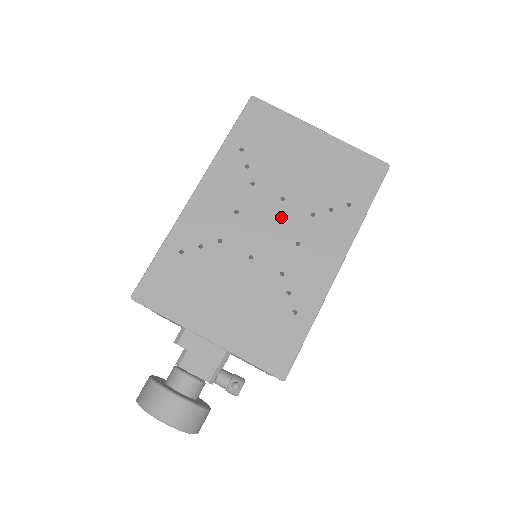
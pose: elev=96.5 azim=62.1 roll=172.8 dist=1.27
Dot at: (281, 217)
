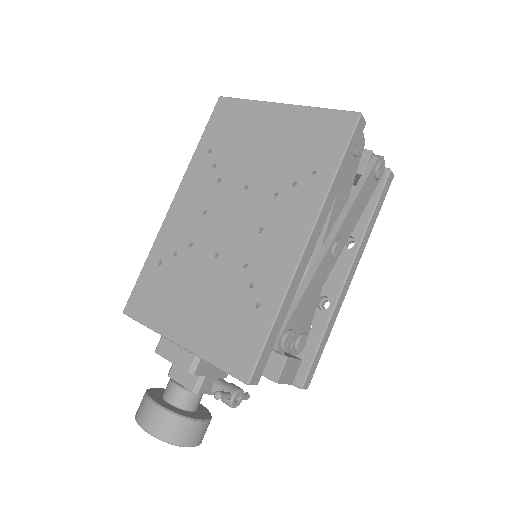
Dot at: (244, 206)
